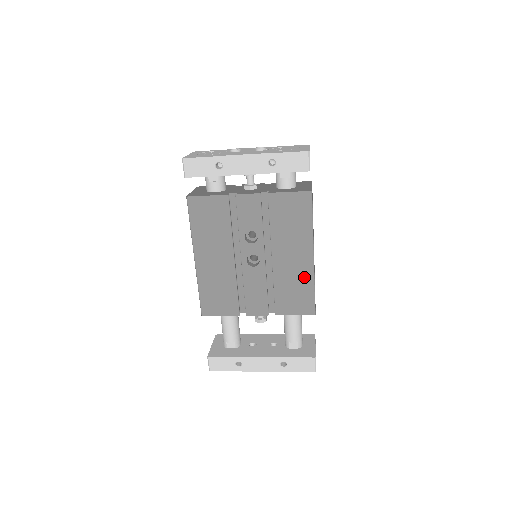
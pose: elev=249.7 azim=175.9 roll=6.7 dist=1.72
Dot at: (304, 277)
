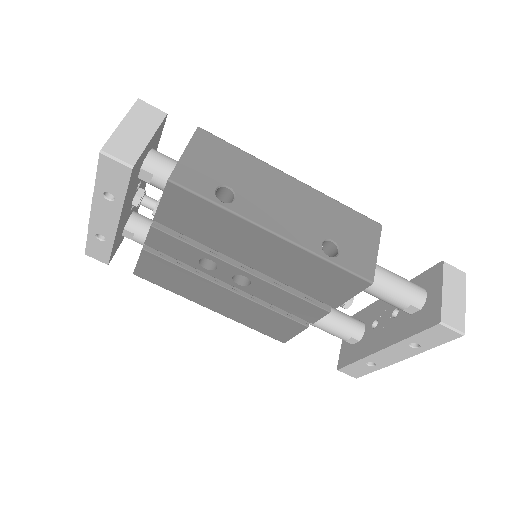
Dot at: (301, 260)
